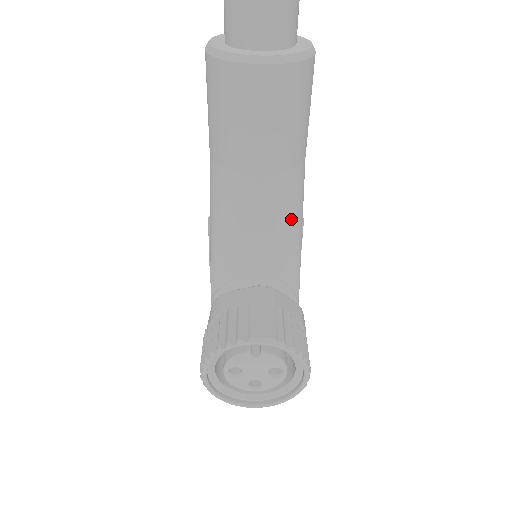
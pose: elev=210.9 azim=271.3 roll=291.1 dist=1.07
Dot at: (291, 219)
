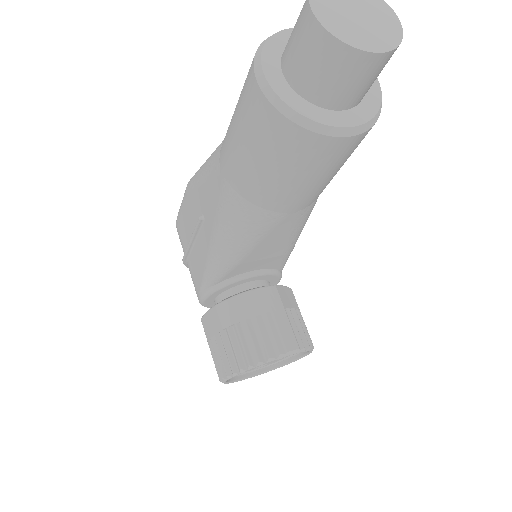
Dot at: (302, 229)
